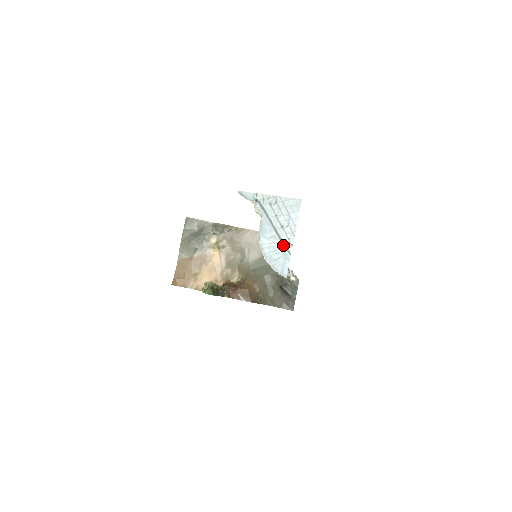
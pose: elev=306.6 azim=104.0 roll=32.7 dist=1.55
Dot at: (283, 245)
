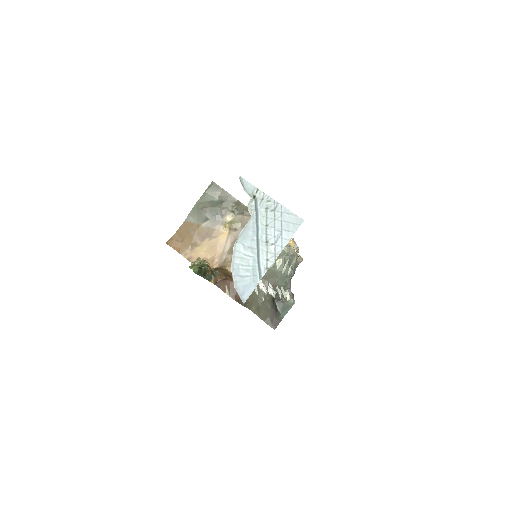
Dot at: (258, 264)
